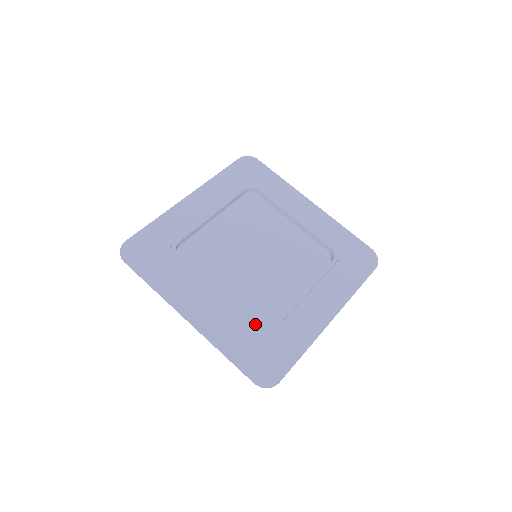
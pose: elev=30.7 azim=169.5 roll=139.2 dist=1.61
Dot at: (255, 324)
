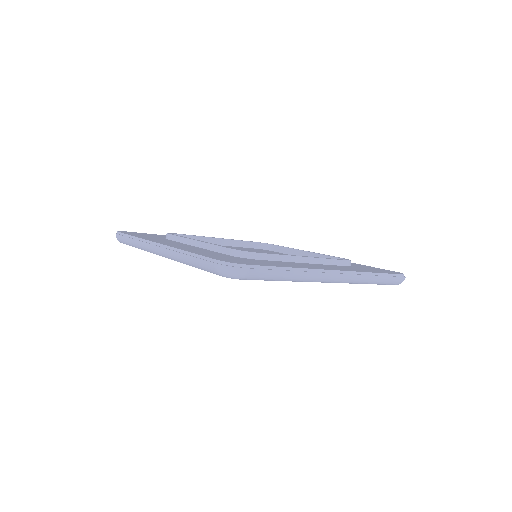
Dot at: occluded
